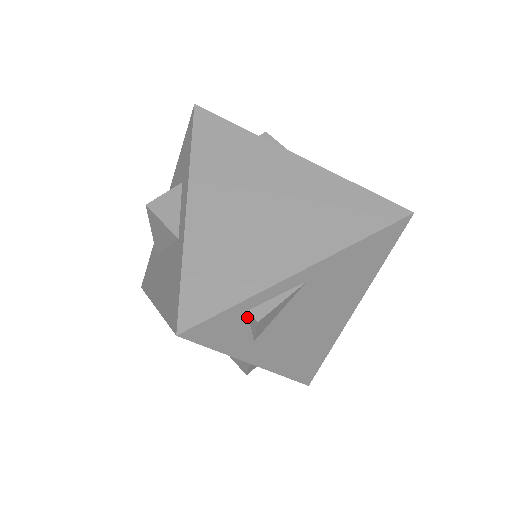
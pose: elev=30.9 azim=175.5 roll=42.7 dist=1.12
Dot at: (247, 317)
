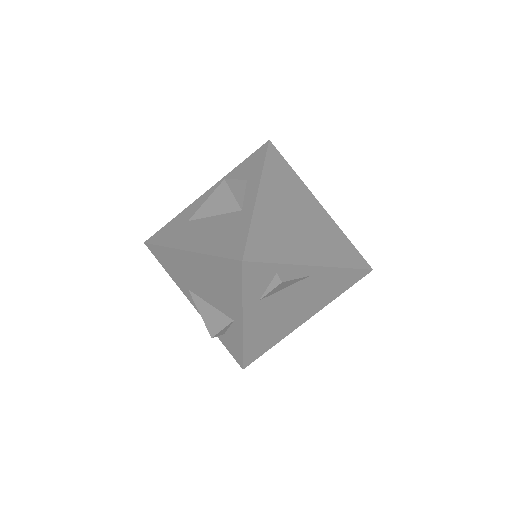
Dot at: (273, 278)
